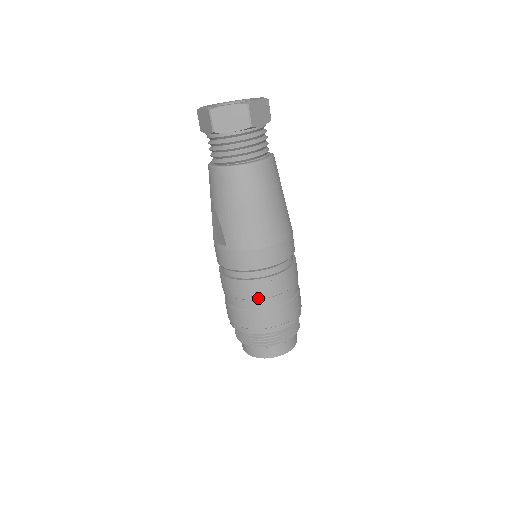
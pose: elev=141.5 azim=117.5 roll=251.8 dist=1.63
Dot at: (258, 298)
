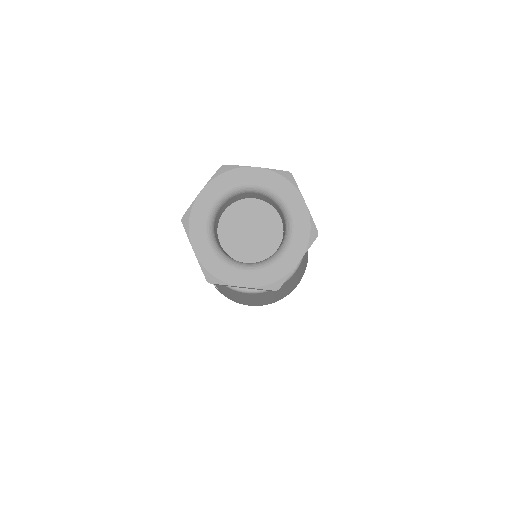
Dot at: occluded
